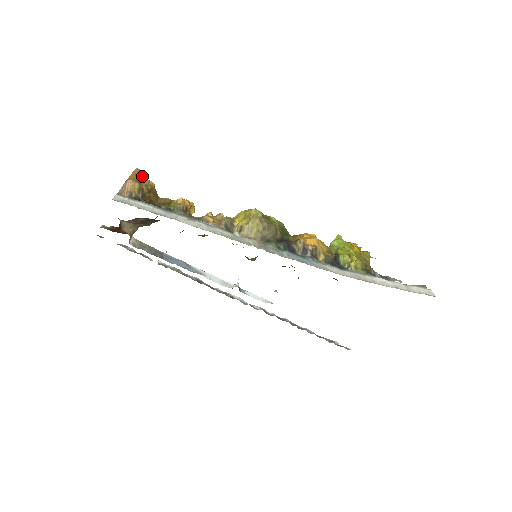
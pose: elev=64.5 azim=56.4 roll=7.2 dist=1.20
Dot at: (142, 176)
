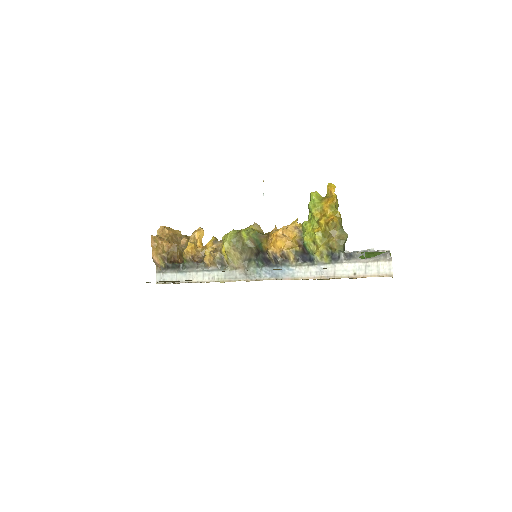
Dot at: (157, 241)
